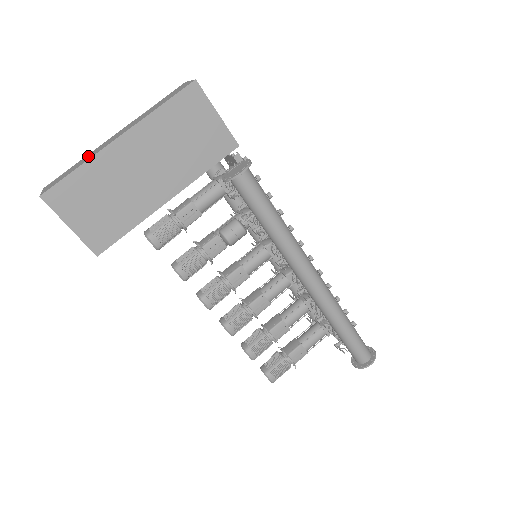
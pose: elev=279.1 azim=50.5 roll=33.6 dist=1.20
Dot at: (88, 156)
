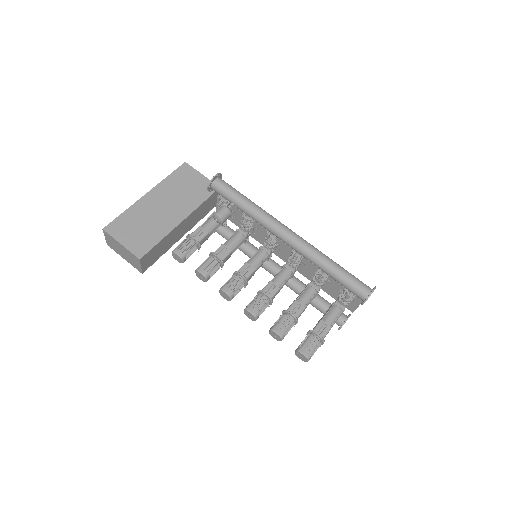
Dot at: occluded
